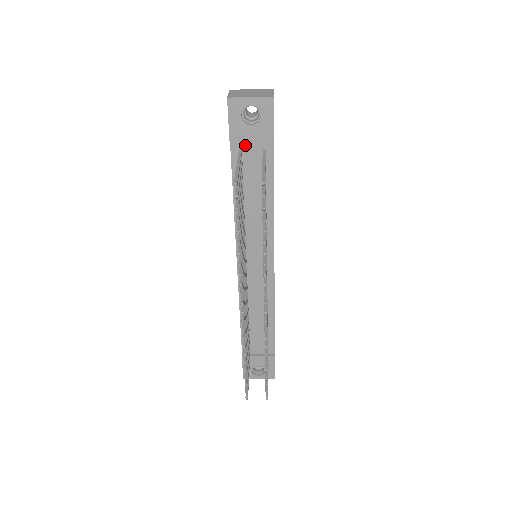
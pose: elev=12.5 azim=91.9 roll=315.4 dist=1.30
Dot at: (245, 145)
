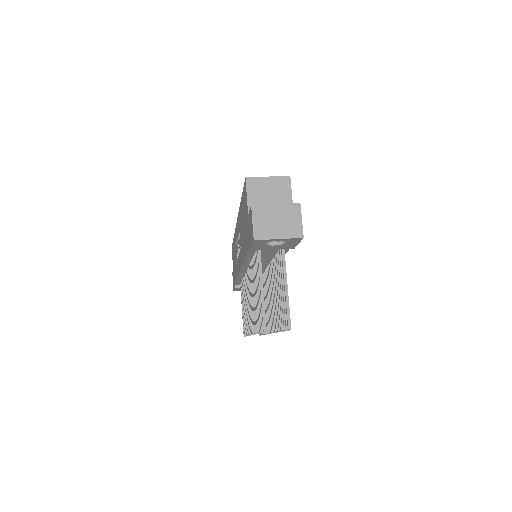
Dot at: occluded
